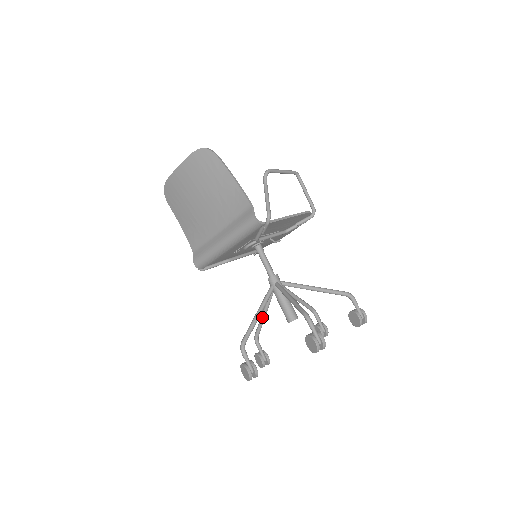
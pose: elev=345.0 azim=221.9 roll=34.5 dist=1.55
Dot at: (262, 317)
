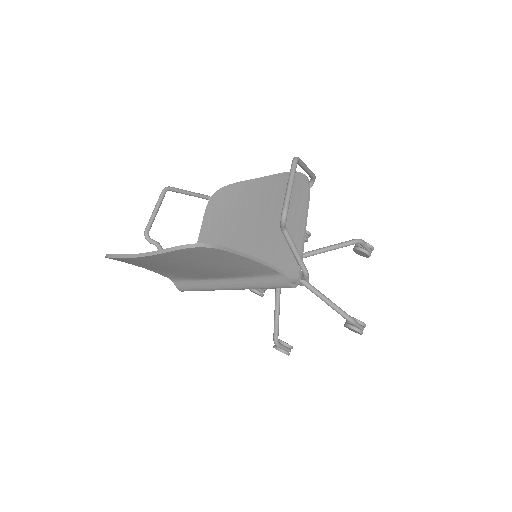
Dot at: occluded
